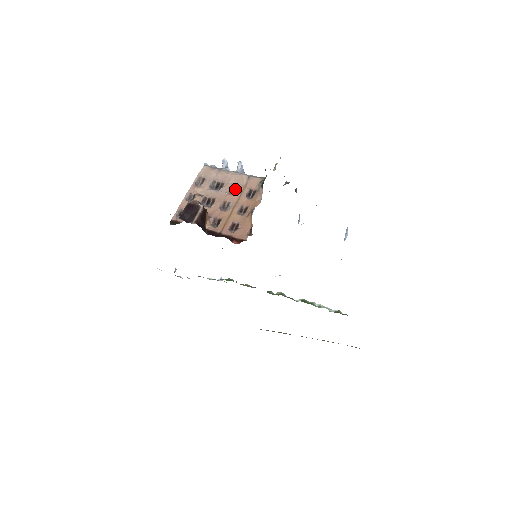
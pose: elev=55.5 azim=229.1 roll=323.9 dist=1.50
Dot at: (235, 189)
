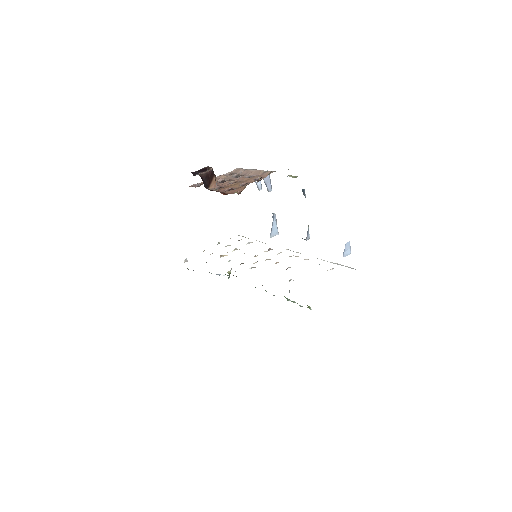
Dot at: occluded
